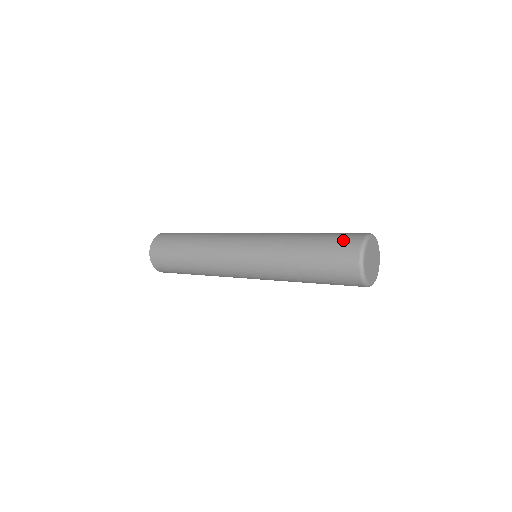
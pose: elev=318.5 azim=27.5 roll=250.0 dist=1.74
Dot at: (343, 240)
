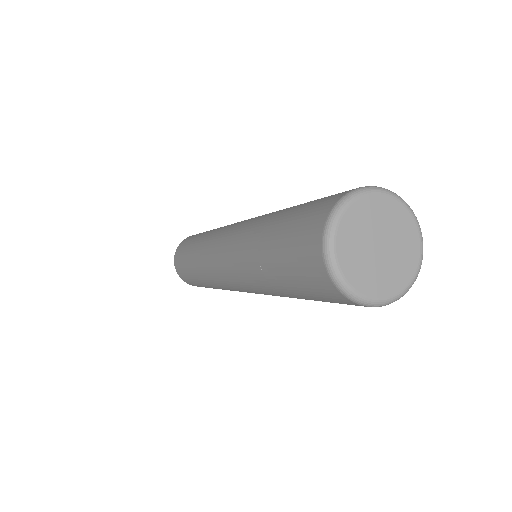
Dot at: occluded
